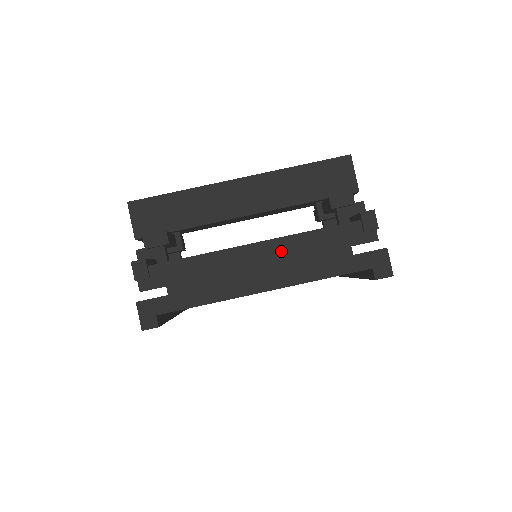
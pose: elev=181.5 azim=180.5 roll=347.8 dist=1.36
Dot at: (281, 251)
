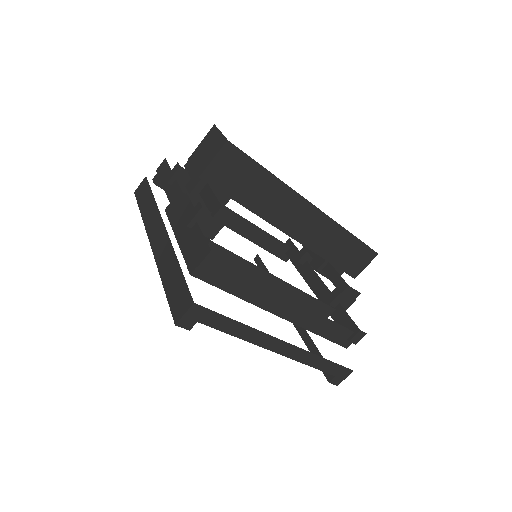
Dot at: (302, 318)
